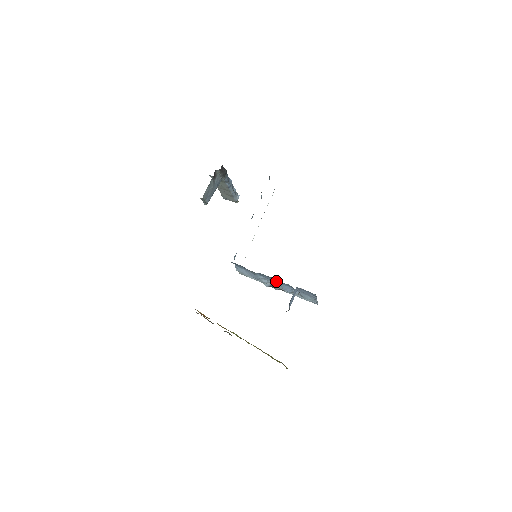
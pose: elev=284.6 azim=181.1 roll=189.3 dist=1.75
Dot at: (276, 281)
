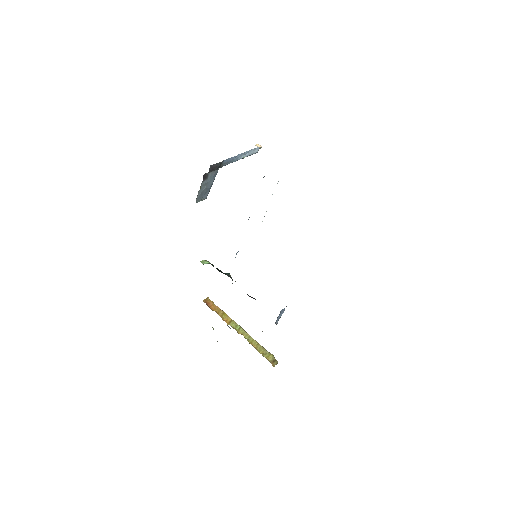
Dot at: occluded
